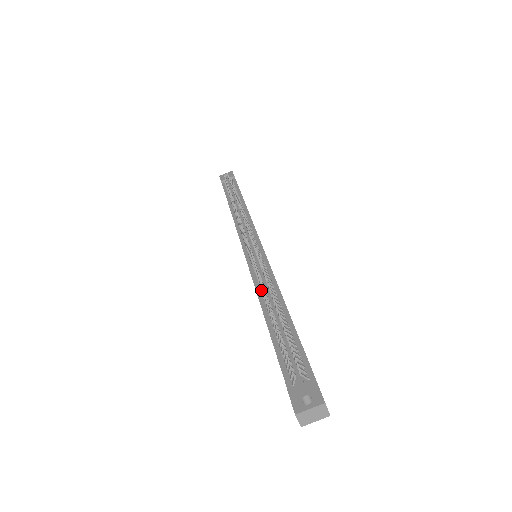
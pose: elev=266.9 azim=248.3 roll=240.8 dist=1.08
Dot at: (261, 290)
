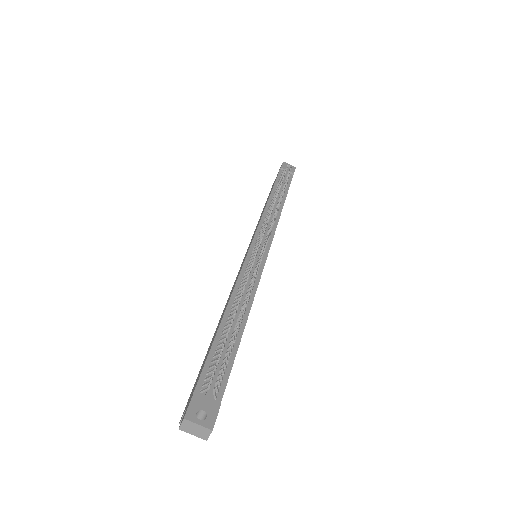
Dot at: (239, 291)
